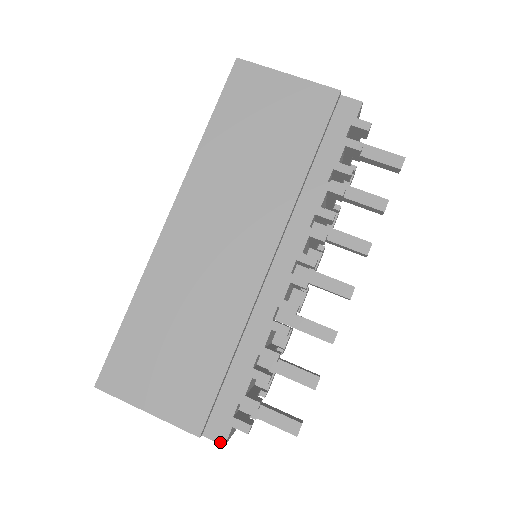
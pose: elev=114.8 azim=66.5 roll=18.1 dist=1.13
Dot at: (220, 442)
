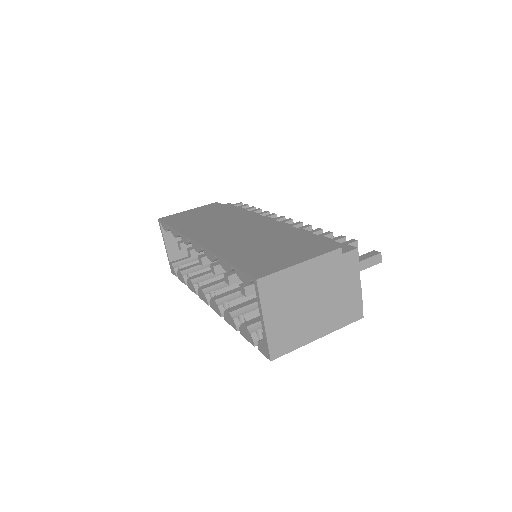
Dot at: (353, 249)
